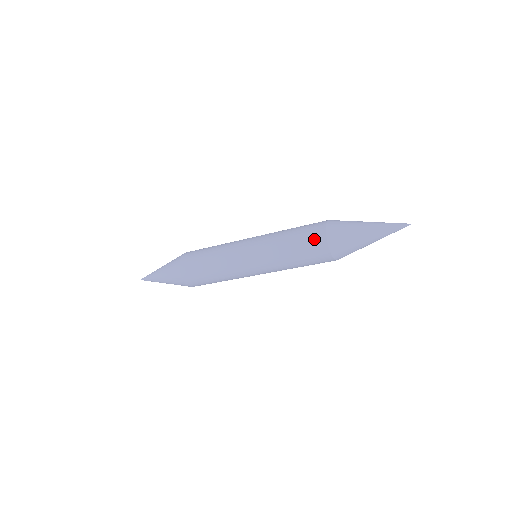
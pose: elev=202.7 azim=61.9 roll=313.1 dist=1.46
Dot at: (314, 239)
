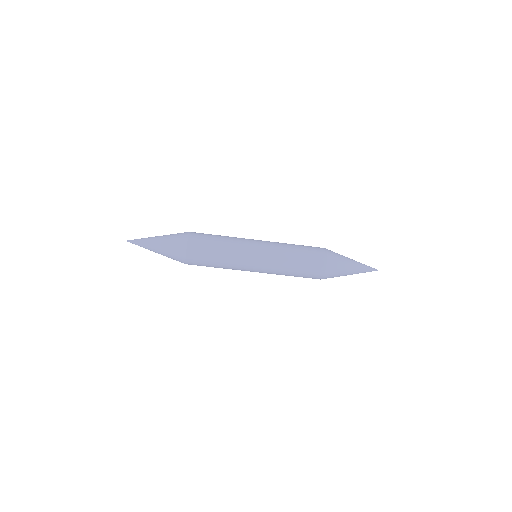
Dot at: (317, 262)
